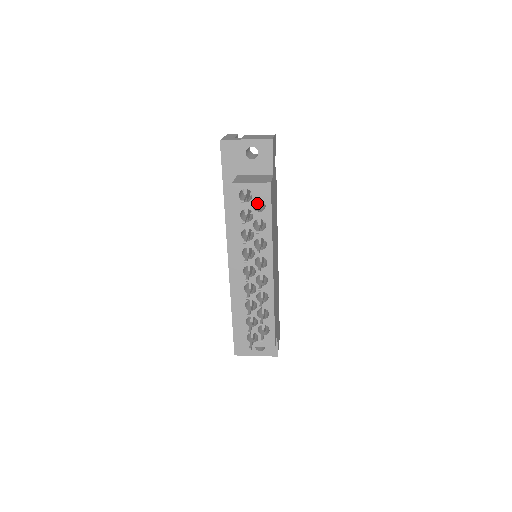
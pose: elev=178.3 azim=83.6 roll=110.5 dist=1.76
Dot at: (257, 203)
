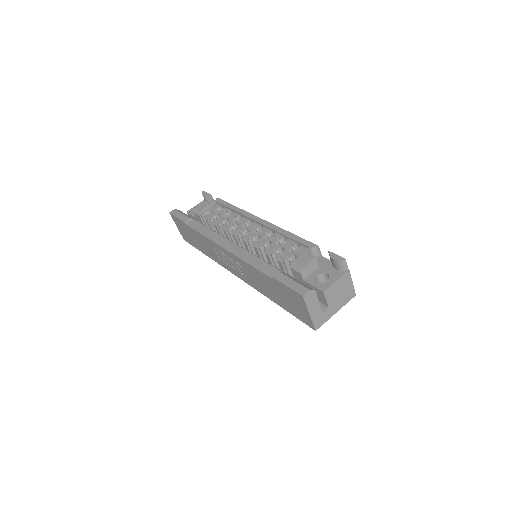
Dot at: occluded
